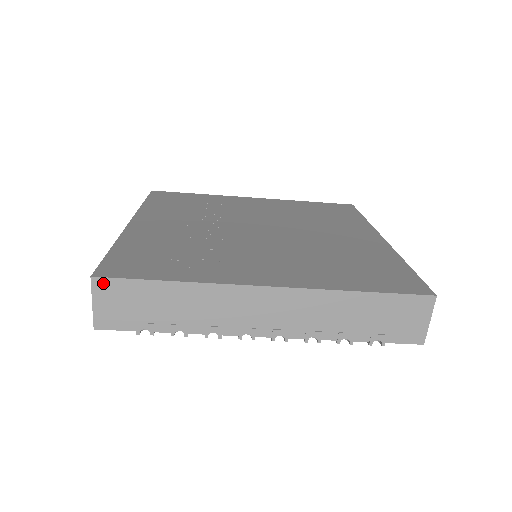
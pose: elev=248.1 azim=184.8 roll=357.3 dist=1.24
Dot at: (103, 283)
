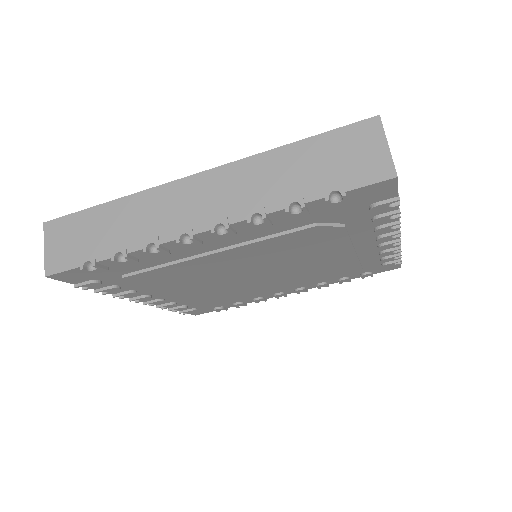
Dot at: (53, 225)
